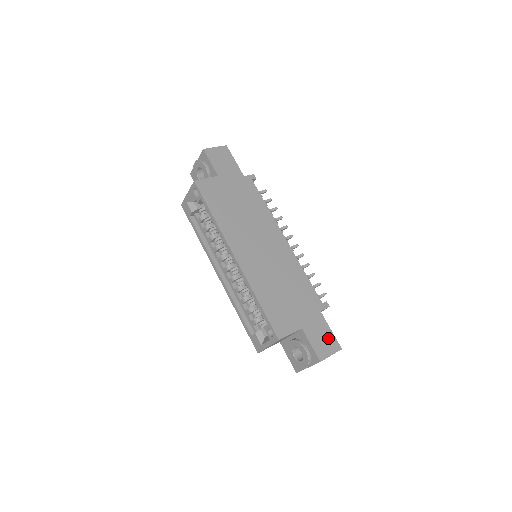
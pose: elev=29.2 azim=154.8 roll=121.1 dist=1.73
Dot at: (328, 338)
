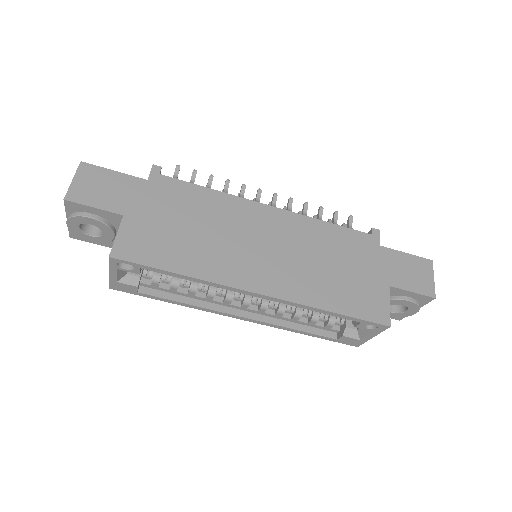
Dot at: (414, 265)
